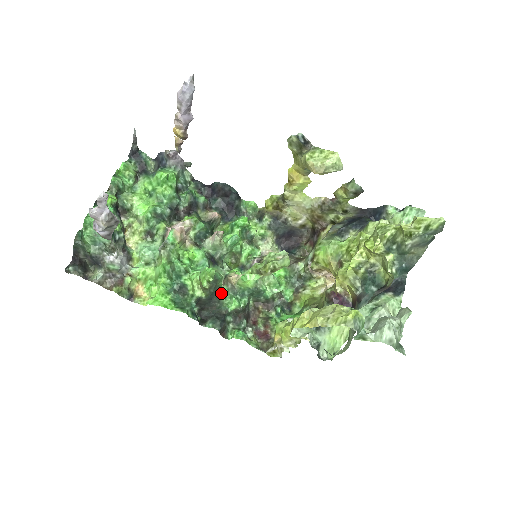
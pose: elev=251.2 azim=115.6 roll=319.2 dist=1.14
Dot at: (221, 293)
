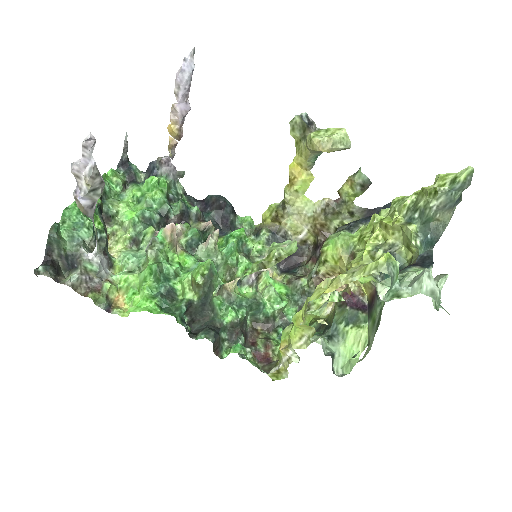
Dot at: (215, 302)
